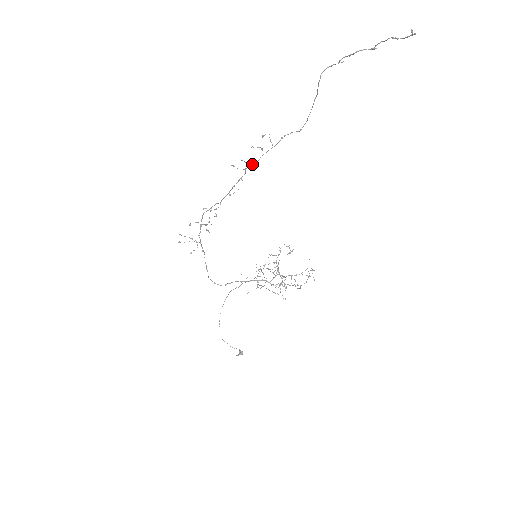
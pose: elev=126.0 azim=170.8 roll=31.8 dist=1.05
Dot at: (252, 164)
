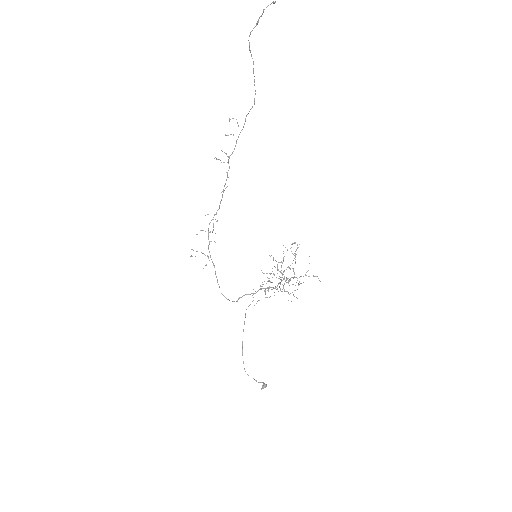
Dot at: (231, 154)
